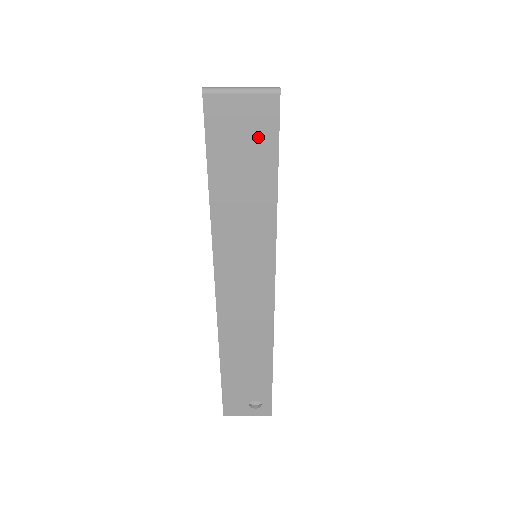
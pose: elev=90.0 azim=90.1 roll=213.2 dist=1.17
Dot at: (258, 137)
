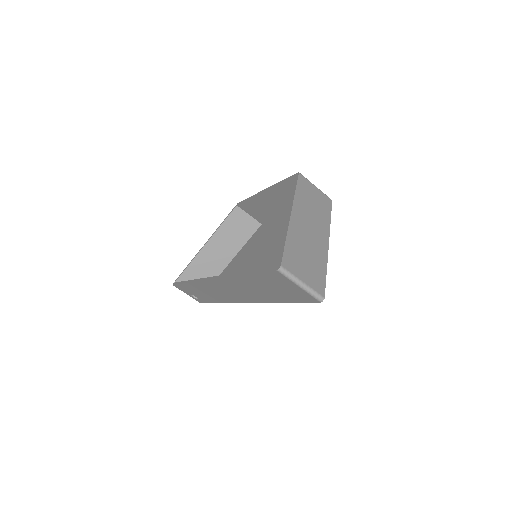
Dot at: (291, 294)
